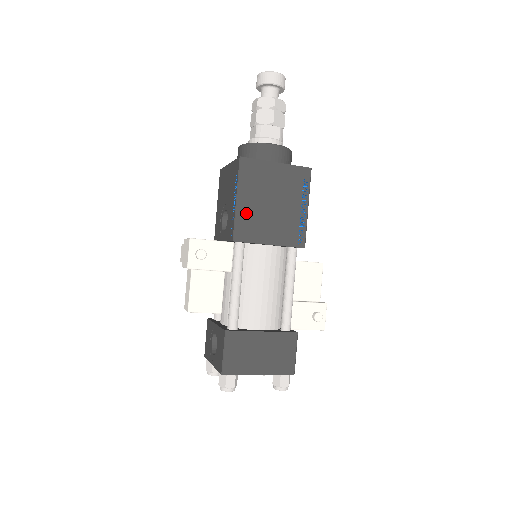
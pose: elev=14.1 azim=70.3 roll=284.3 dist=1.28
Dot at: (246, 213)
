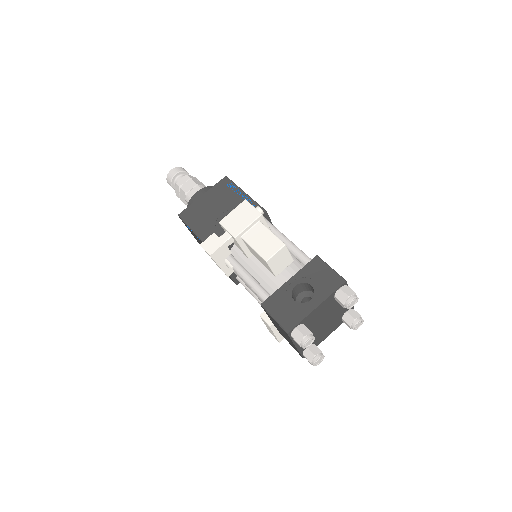
Dot at: occluded
